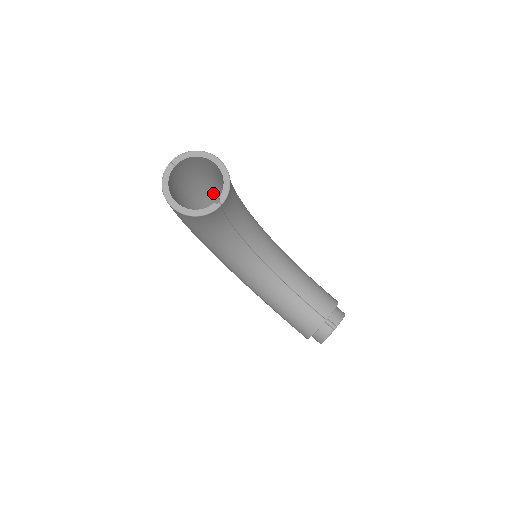
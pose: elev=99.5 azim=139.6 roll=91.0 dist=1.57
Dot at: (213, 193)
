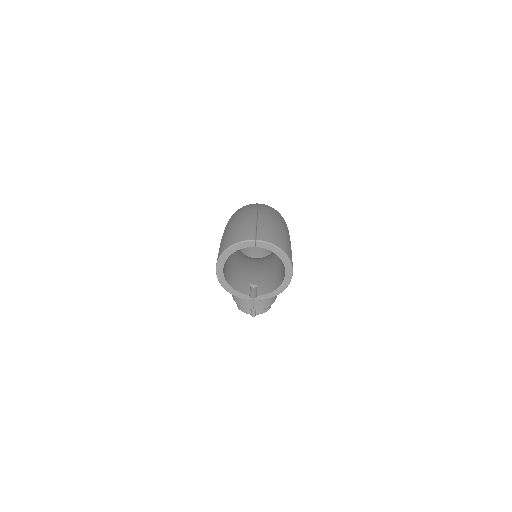
Dot at: occluded
